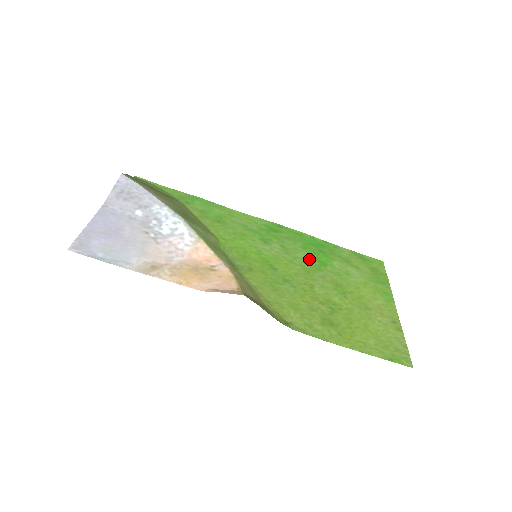
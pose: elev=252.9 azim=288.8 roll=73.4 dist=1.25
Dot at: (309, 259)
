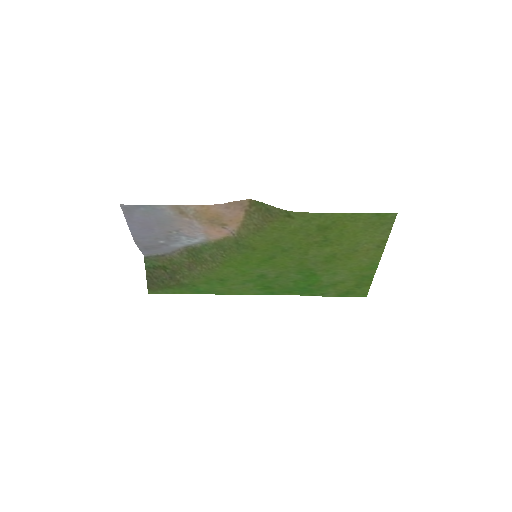
Dot at: (300, 274)
